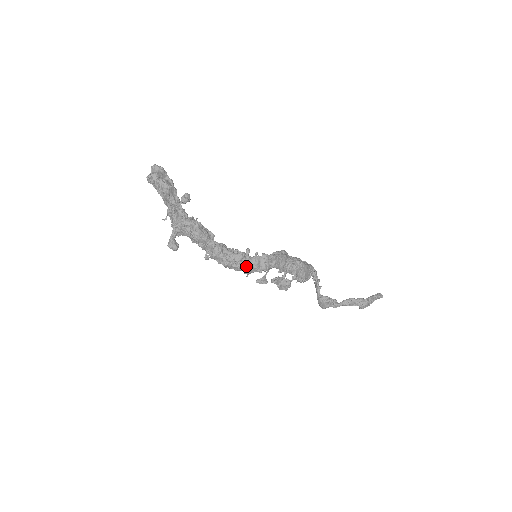
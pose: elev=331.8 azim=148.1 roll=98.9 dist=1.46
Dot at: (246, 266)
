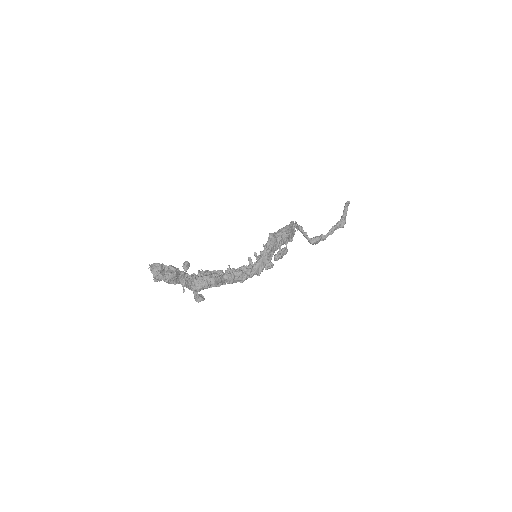
Dot at: (257, 272)
